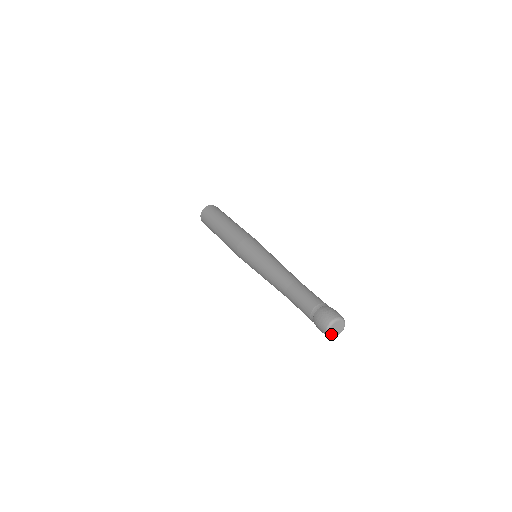
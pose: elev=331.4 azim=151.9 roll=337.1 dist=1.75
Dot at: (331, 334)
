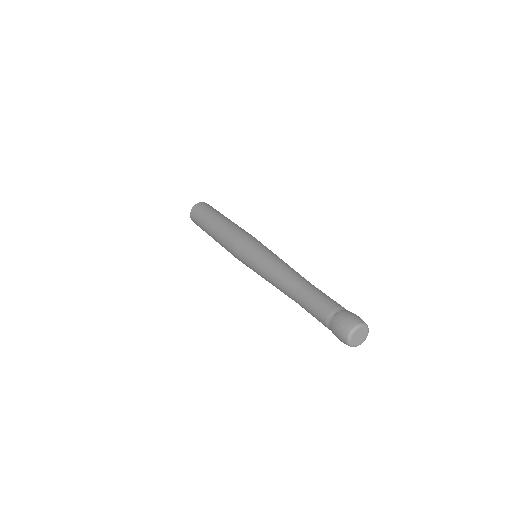
Dot at: (353, 336)
